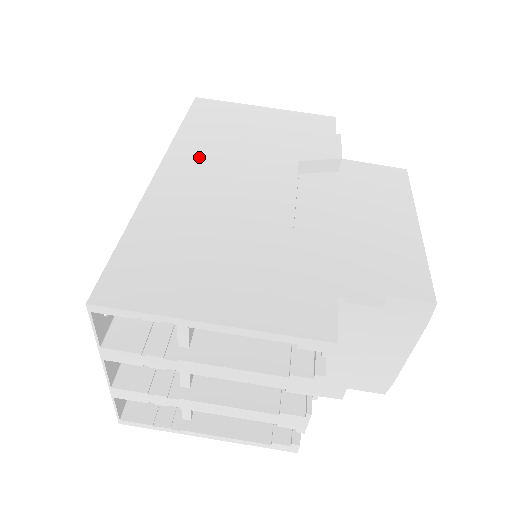
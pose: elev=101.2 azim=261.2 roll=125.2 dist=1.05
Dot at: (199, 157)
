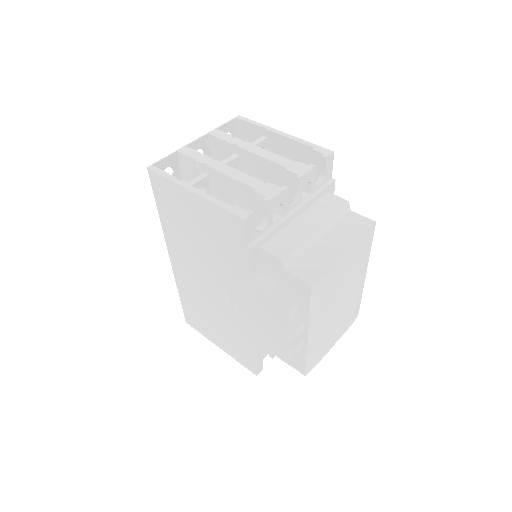
Dot at: occluded
